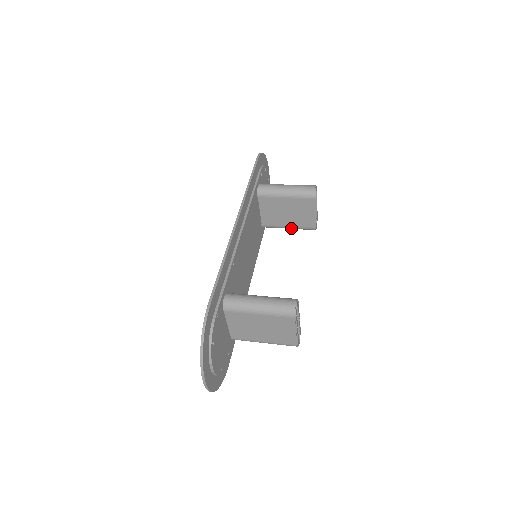
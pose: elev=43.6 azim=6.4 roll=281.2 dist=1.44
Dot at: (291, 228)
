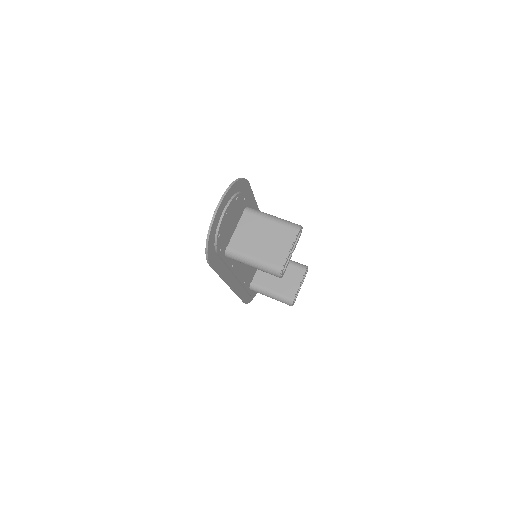
Dot at: (273, 294)
